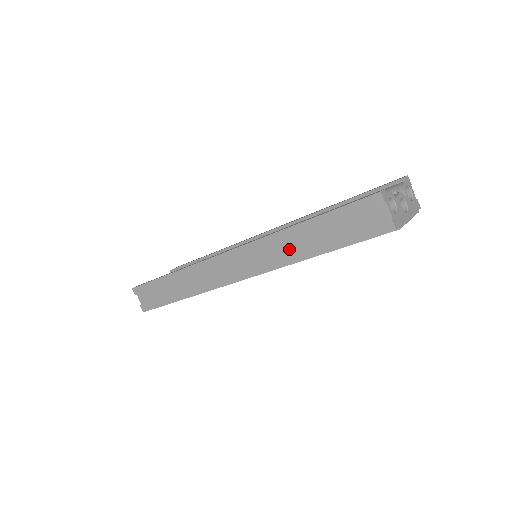
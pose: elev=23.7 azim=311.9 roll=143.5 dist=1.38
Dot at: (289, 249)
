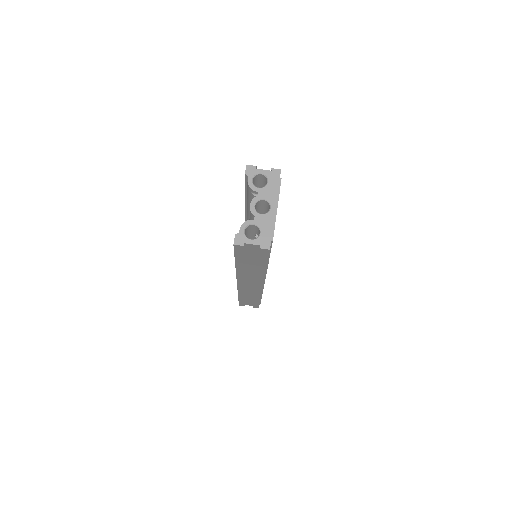
Dot at: (253, 272)
